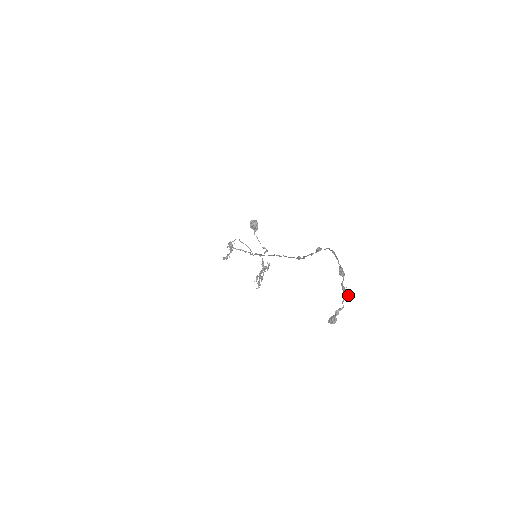
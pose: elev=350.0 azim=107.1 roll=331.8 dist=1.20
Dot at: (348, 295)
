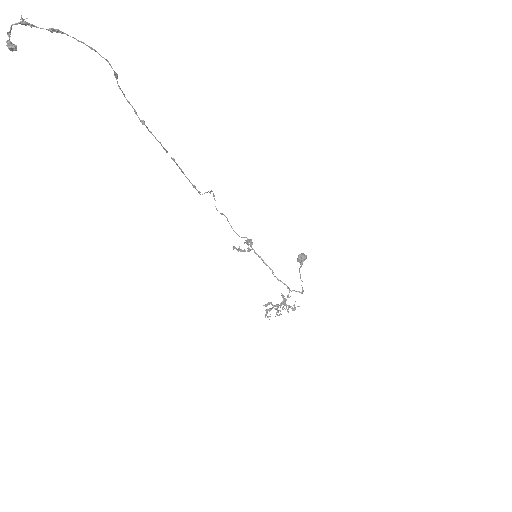
Dot at: (22, 22)
